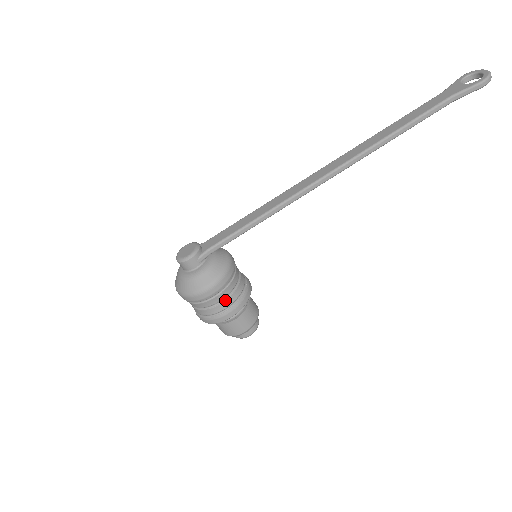
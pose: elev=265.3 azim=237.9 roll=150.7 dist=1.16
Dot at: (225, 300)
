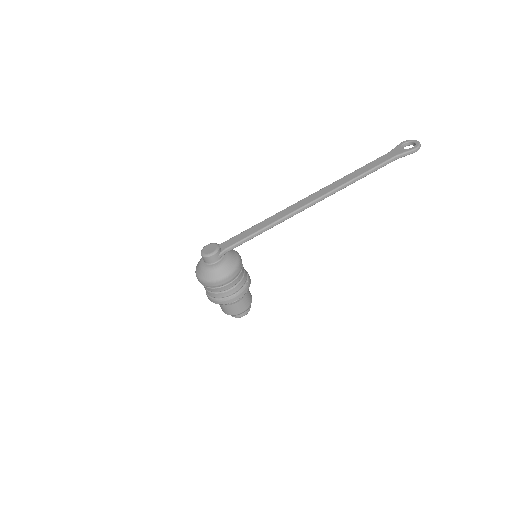
Dot at: (235, 287)
